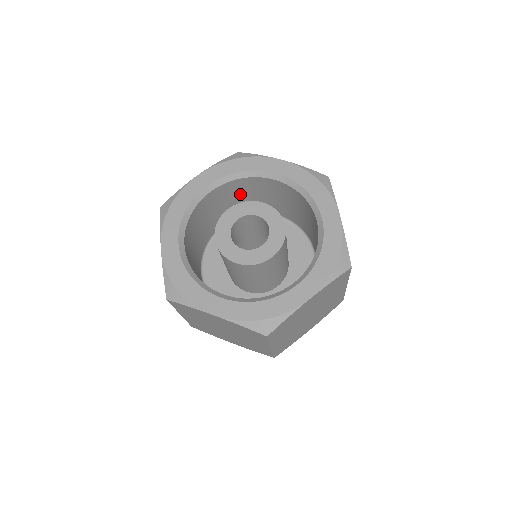
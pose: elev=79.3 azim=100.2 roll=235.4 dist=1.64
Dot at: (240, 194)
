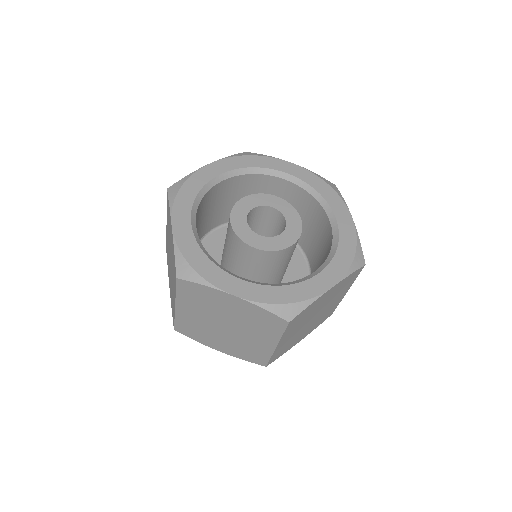
Dot at: (302, 212)
